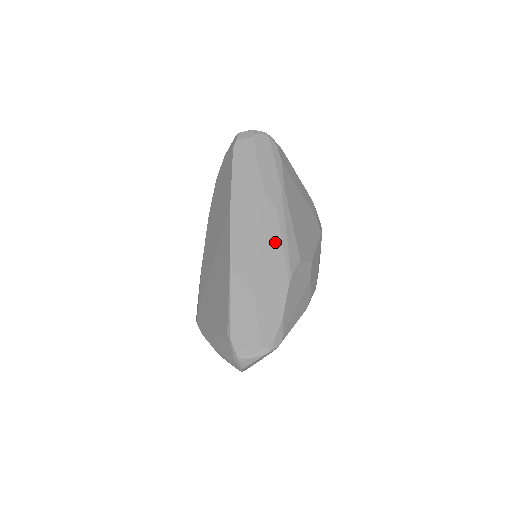
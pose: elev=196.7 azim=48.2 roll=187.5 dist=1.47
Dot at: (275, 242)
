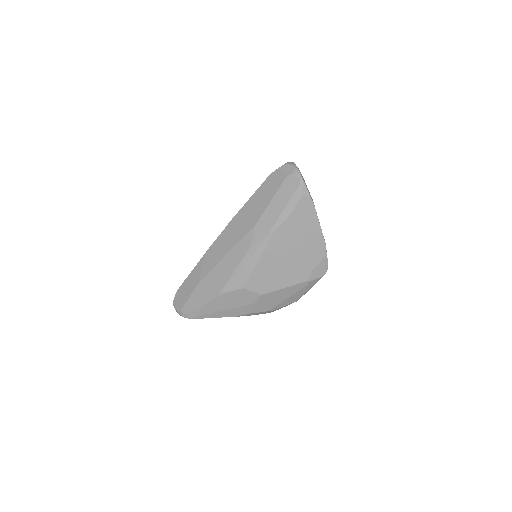
Dot at: (233, 264)
